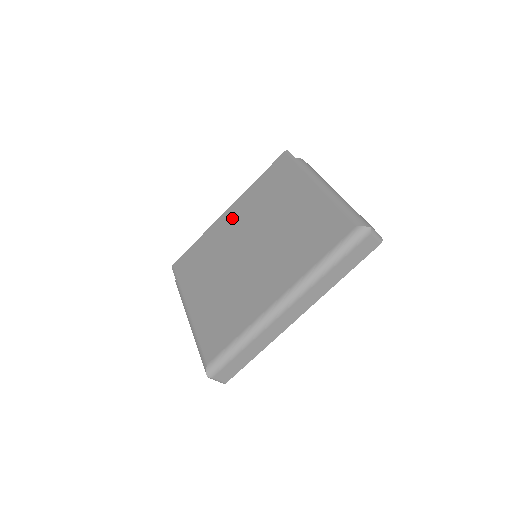
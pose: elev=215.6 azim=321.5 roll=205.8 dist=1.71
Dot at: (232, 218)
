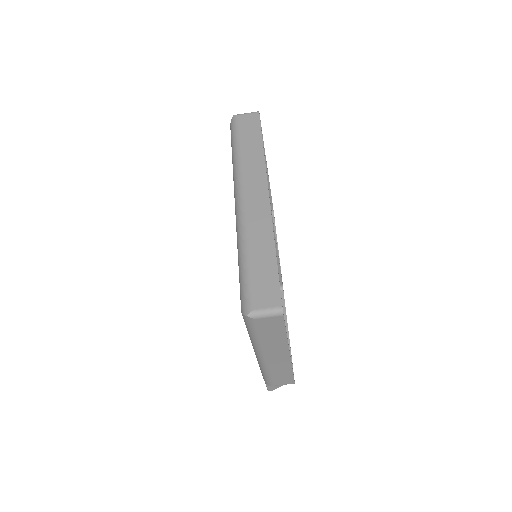
Dot at: occluded
